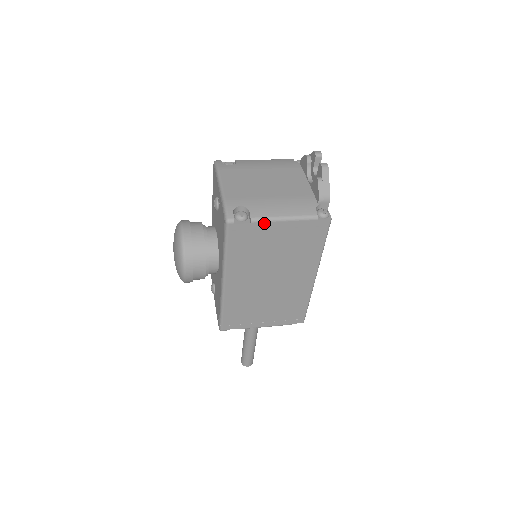
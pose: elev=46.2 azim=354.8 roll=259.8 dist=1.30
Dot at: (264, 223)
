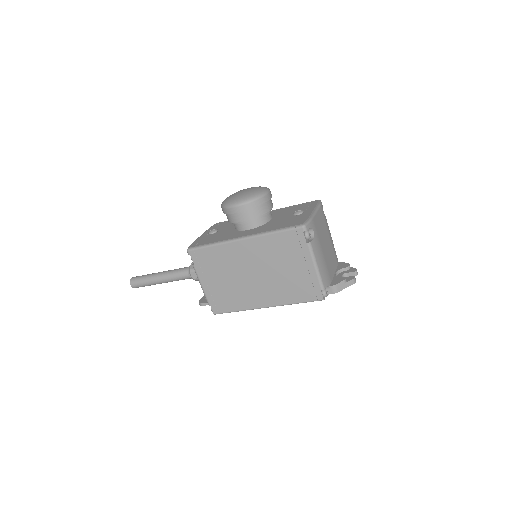
Dot at: (309, 253)
